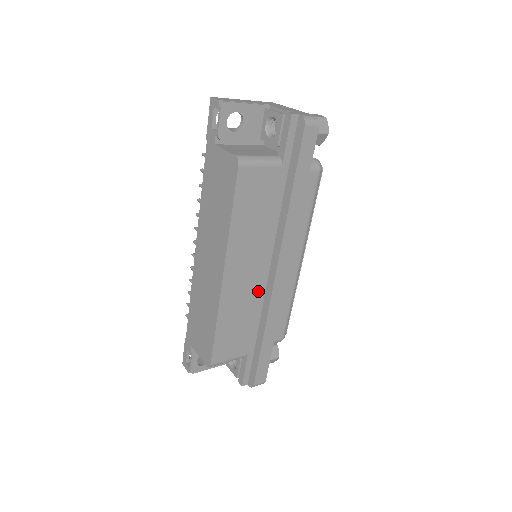
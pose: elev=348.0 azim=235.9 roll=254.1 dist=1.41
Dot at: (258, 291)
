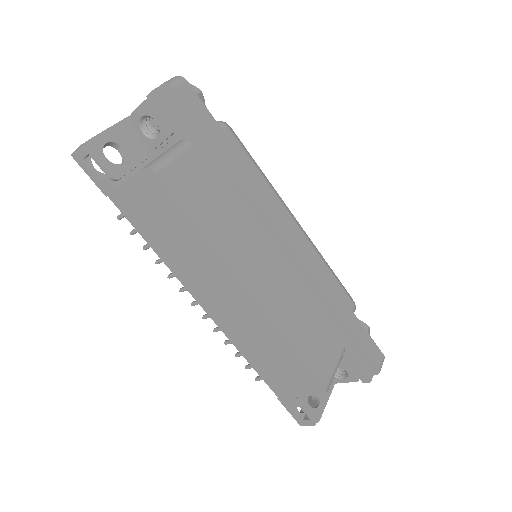
Dot at: (291, 278)
